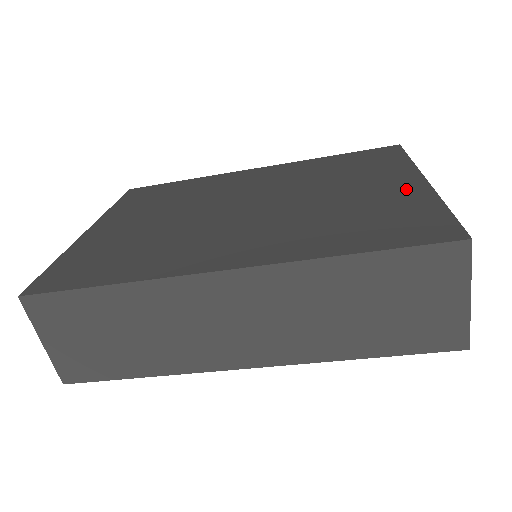
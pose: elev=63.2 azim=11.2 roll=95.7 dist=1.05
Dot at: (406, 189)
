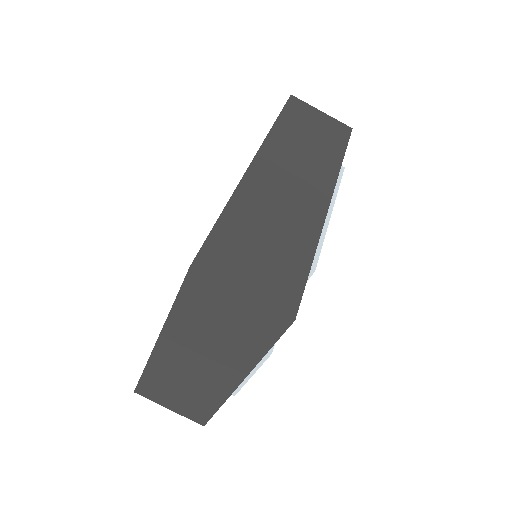
Dot at: occluded
